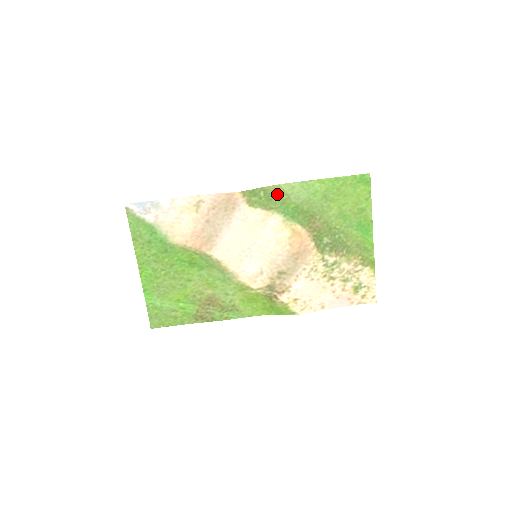
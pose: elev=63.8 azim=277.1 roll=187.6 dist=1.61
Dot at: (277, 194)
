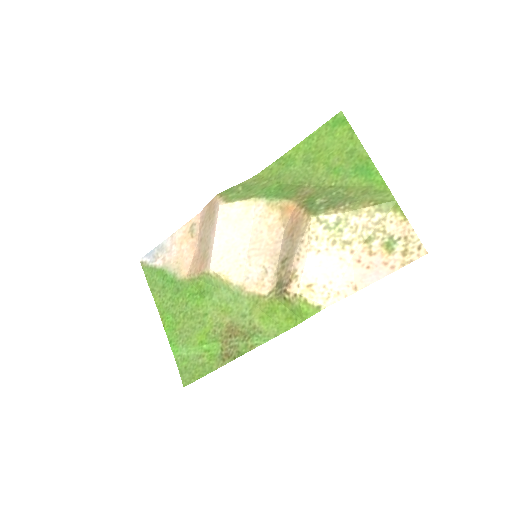
Dot at: (257, 183)
